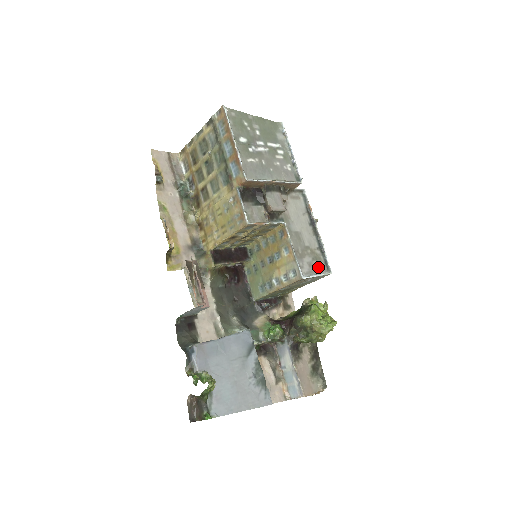
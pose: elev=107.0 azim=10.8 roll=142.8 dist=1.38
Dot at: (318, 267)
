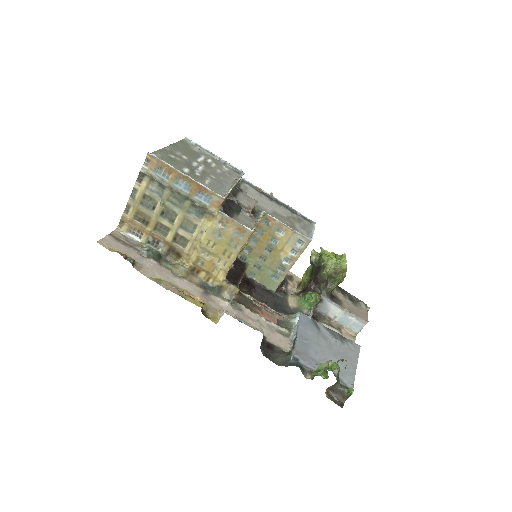
Dot at: (306, 225)
